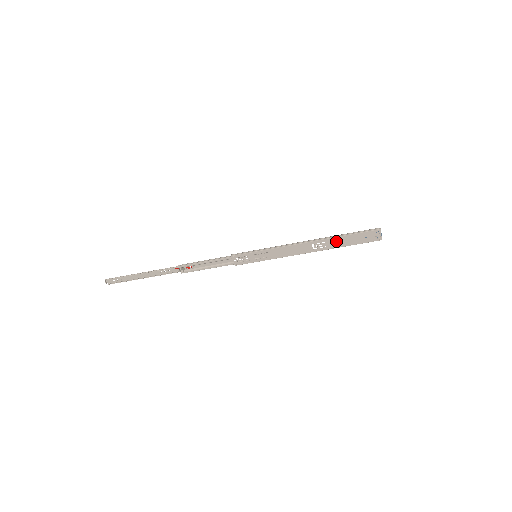
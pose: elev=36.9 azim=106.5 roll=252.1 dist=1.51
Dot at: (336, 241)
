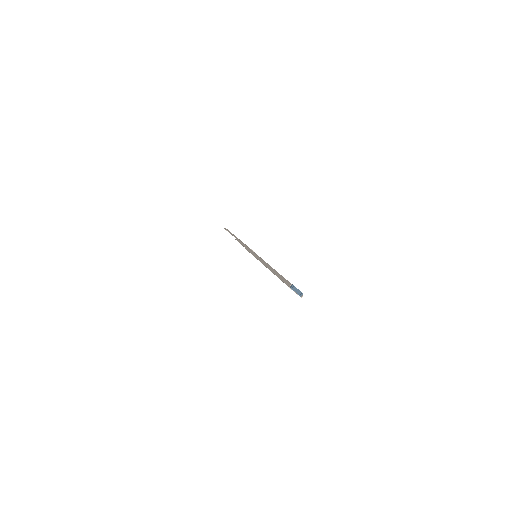
Dot at: occluded
